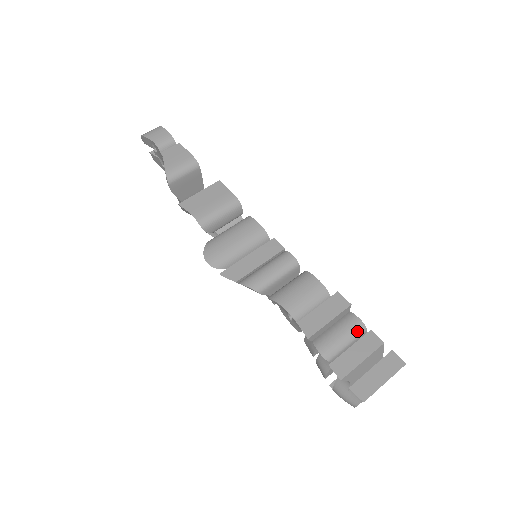
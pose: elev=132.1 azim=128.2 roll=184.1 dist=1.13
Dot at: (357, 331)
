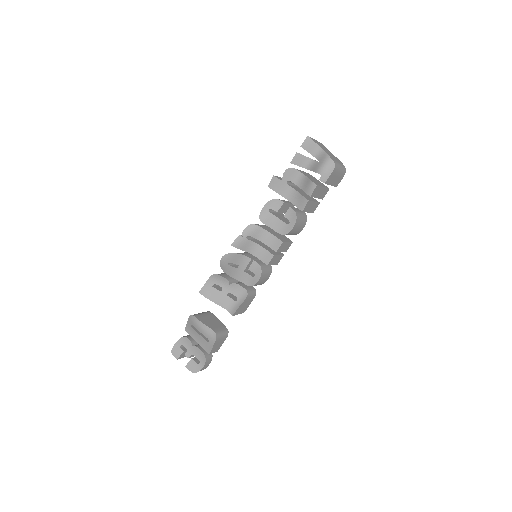
Dot at: occluded
